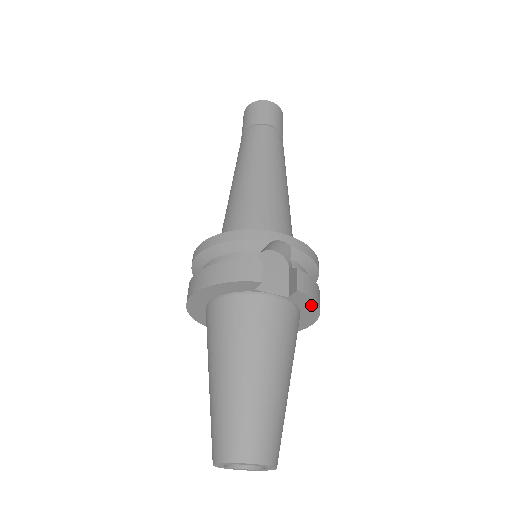
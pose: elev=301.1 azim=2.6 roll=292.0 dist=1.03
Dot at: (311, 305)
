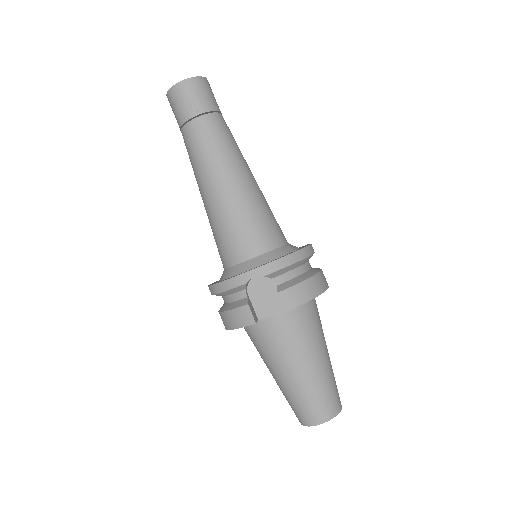
Dot at: (309, 299)
